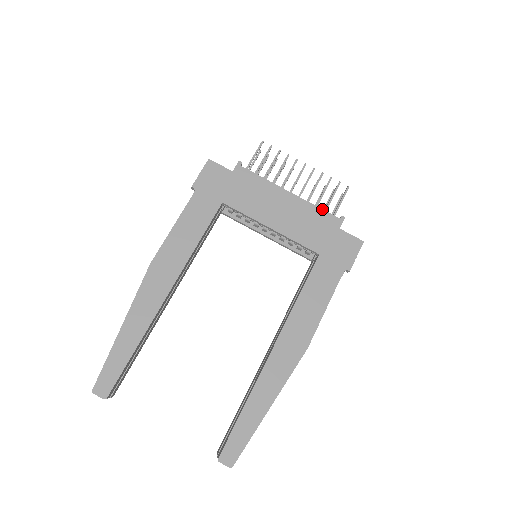
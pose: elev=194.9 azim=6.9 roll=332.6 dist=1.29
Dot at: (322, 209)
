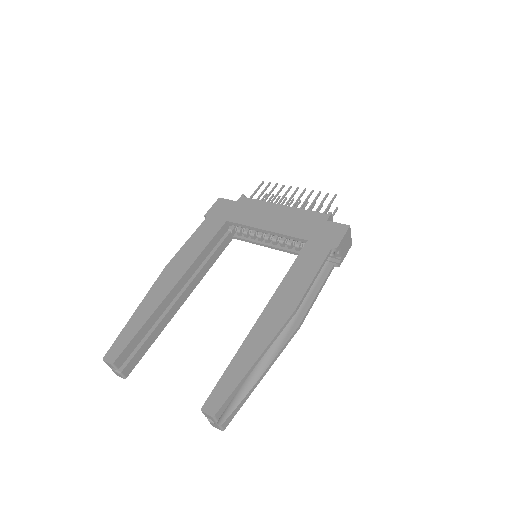
Dot at: (311, 211)
